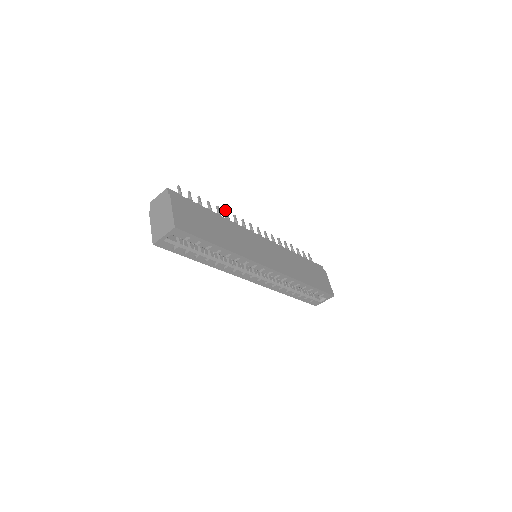
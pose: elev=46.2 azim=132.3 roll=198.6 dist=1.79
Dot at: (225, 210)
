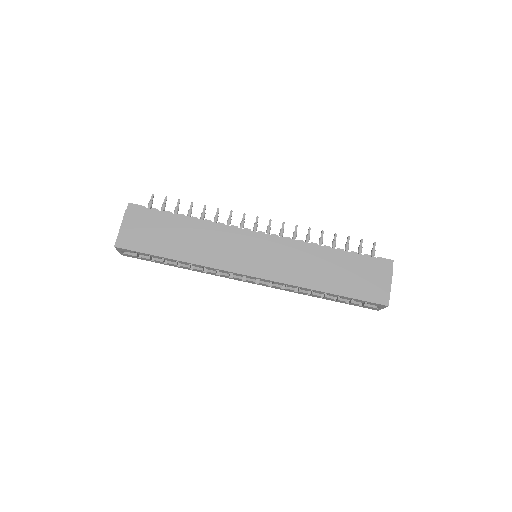
Dot at: occluded
